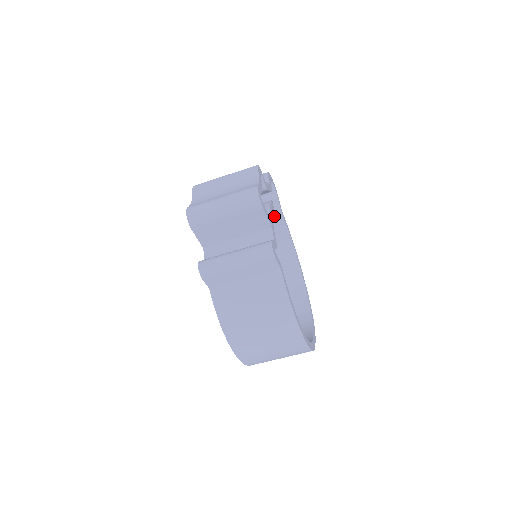
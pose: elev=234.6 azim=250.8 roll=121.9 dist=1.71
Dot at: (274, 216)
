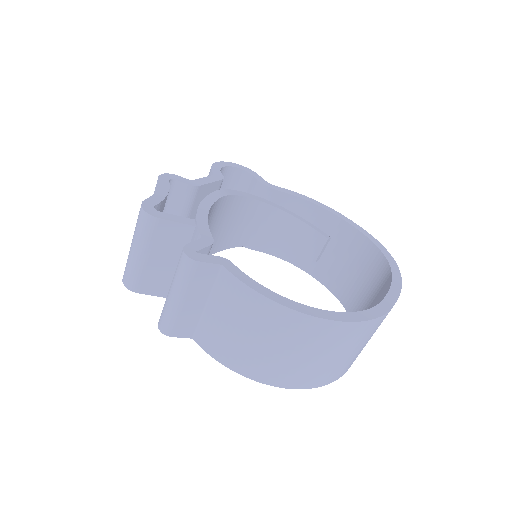
Dot at: (264, 196)
